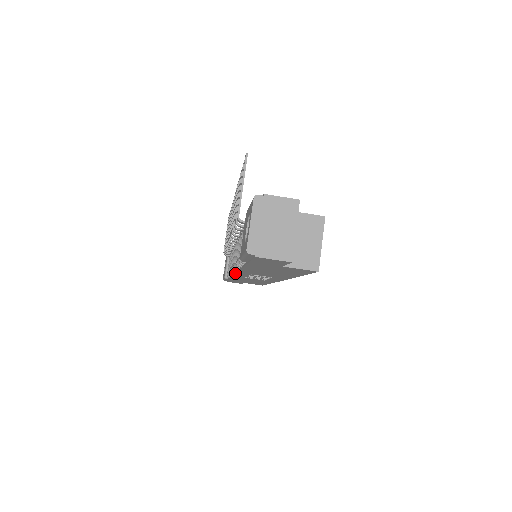
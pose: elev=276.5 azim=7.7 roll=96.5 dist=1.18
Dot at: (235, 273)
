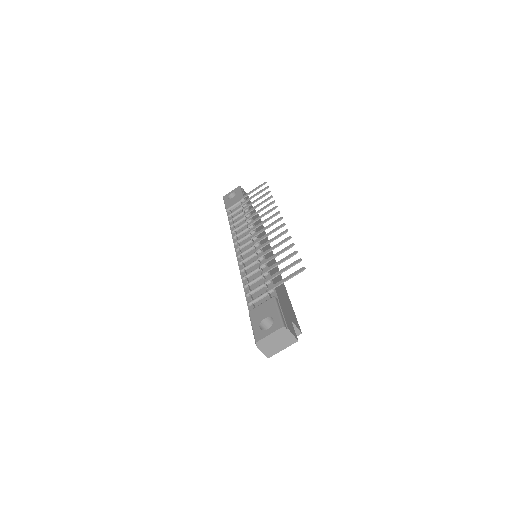
Dot at: (237, 257)
